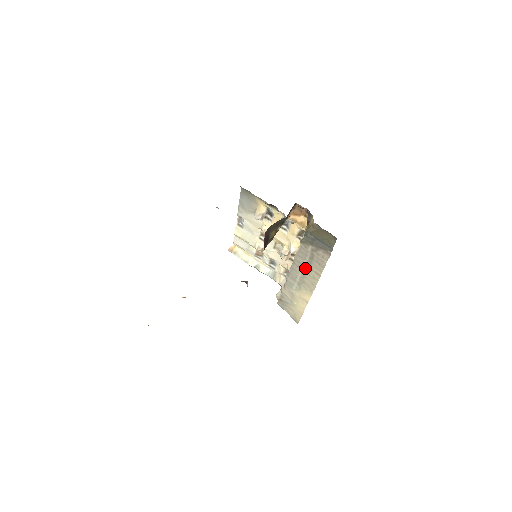
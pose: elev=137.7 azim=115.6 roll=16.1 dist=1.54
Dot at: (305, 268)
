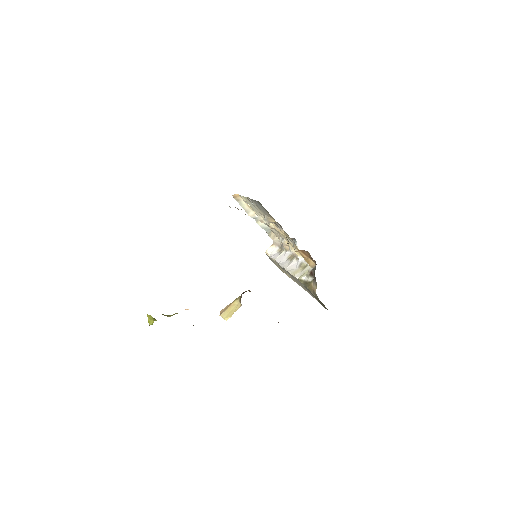
Dot at: (297, 281)
